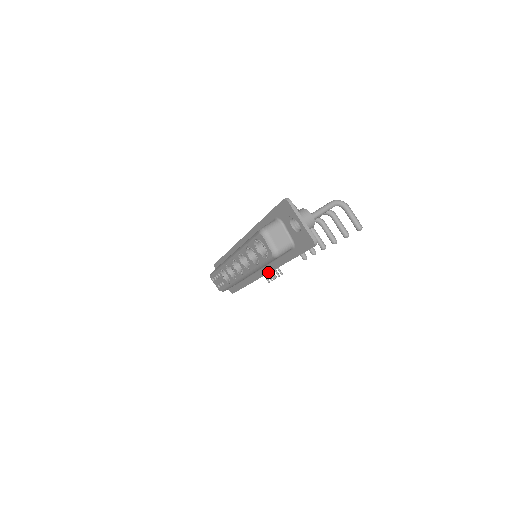
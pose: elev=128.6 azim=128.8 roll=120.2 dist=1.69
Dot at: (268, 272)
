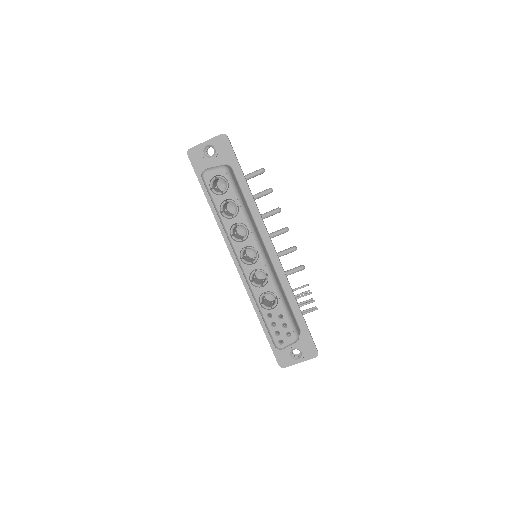
Dot at: (267, 234)
